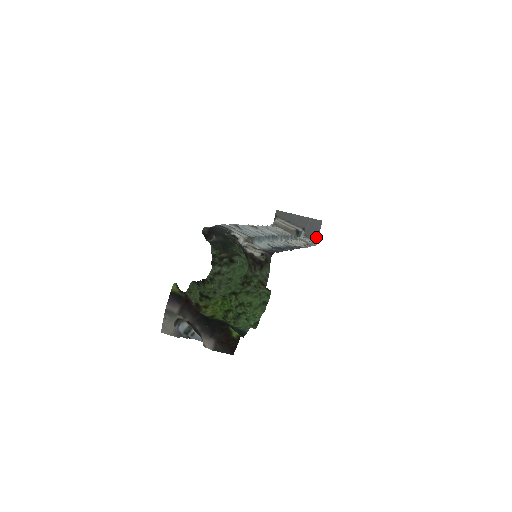
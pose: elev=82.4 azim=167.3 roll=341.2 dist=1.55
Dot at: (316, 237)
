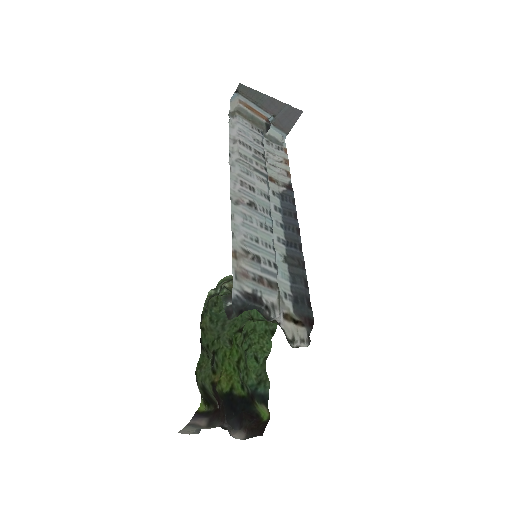
Dot at: (288, 129)
